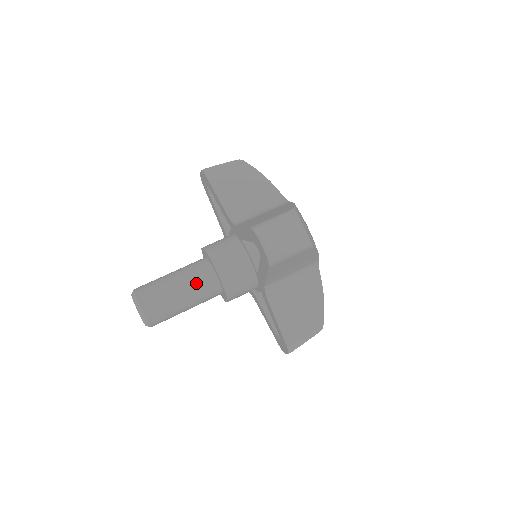
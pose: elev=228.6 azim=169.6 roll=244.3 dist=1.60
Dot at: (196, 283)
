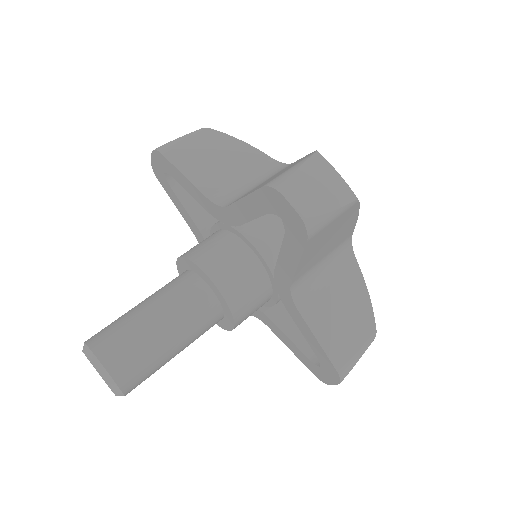
Dot at: (184, 308)
